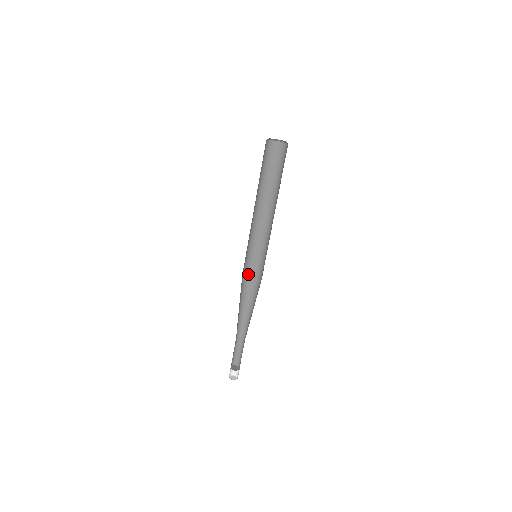
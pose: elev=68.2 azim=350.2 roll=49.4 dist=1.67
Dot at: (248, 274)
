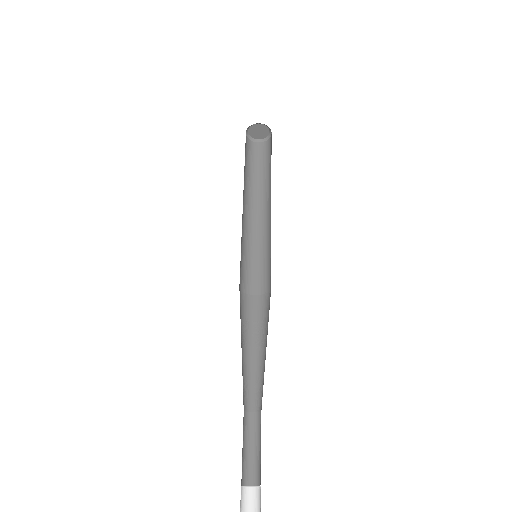
Dot at: (256, 297)
